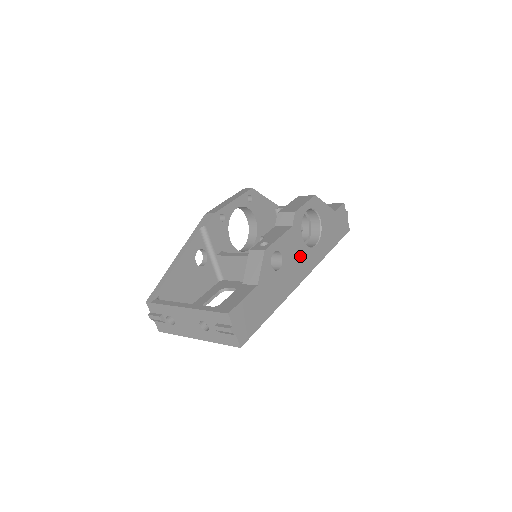
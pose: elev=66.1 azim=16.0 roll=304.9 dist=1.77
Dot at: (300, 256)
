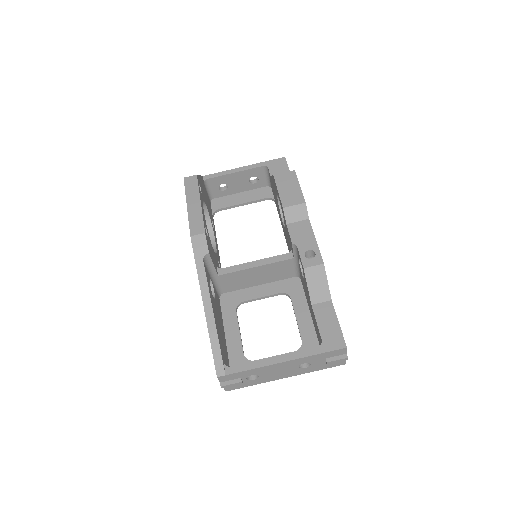
Dot at: occluded
